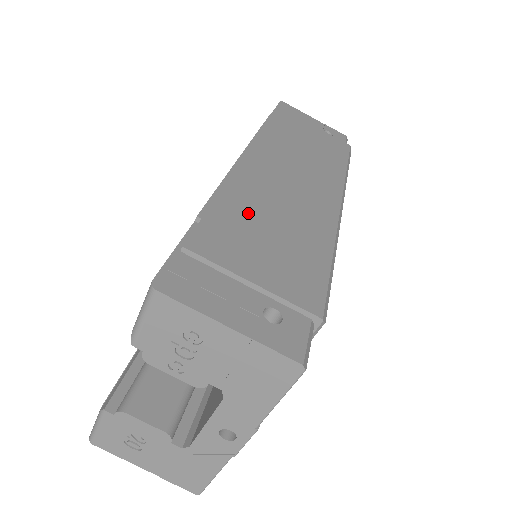
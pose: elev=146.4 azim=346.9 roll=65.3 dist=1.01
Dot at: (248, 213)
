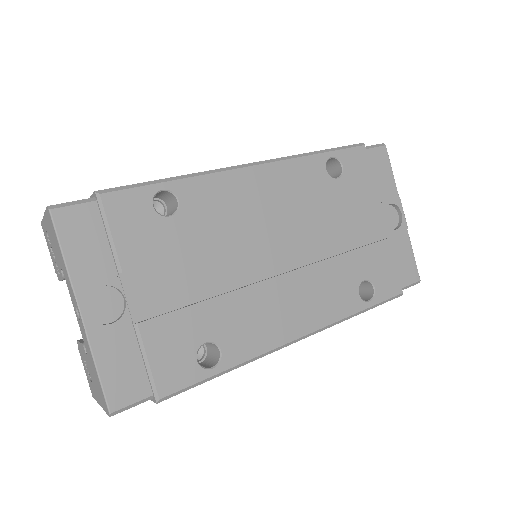
Dot at: occluded
